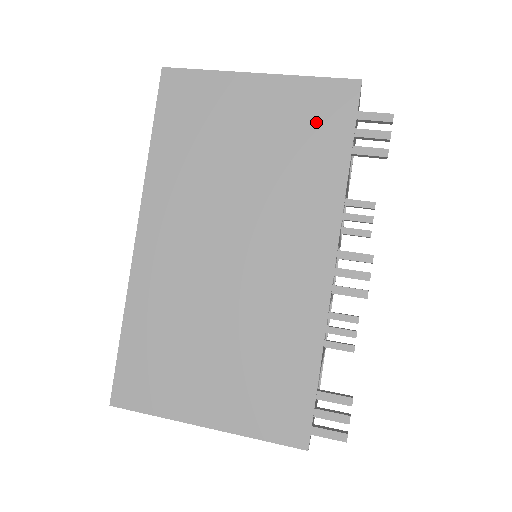
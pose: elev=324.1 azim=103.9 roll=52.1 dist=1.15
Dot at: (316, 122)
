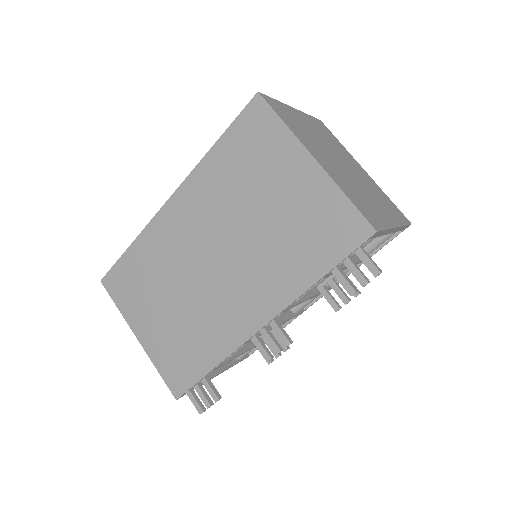
Dot at: (322, 232)
